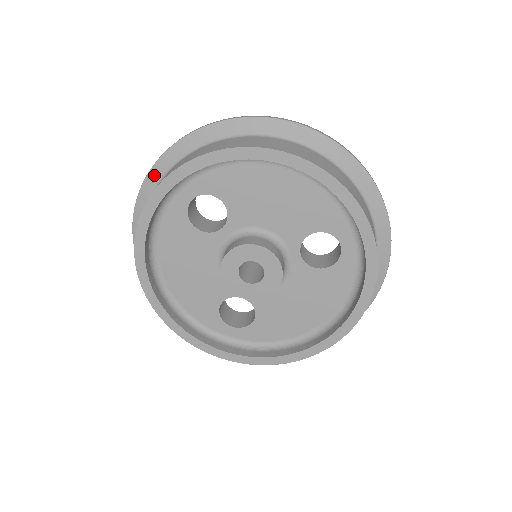
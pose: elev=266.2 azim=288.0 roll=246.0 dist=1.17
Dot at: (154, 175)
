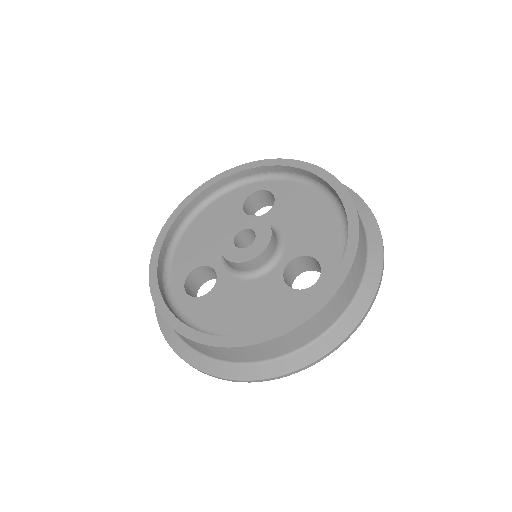
Dot at: occluded
